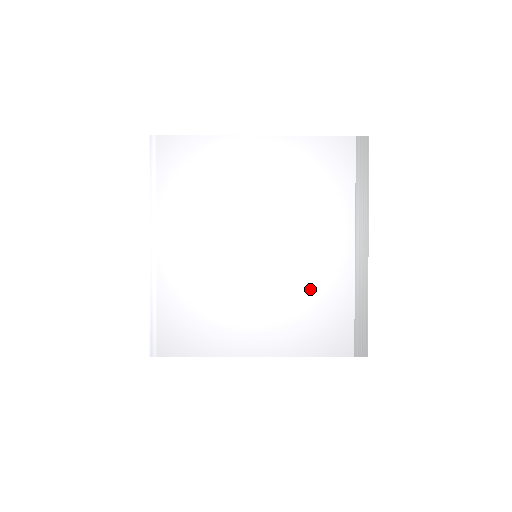
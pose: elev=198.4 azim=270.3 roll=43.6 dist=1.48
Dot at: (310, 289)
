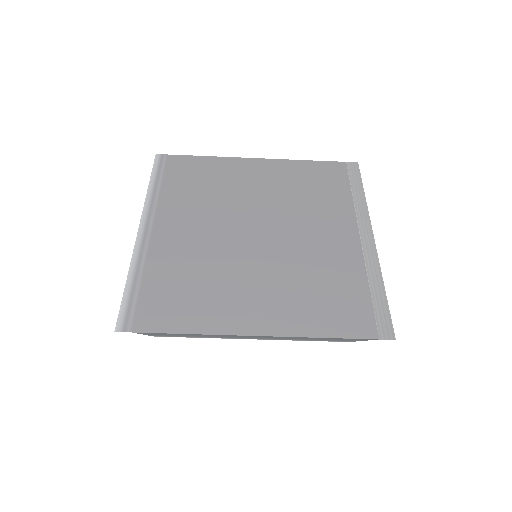
Dot at: (317, 270)
